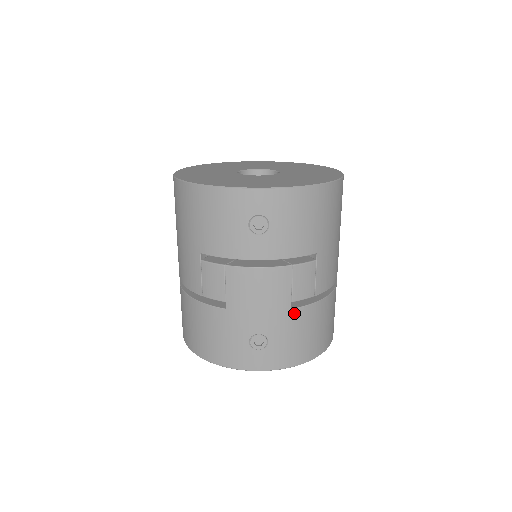
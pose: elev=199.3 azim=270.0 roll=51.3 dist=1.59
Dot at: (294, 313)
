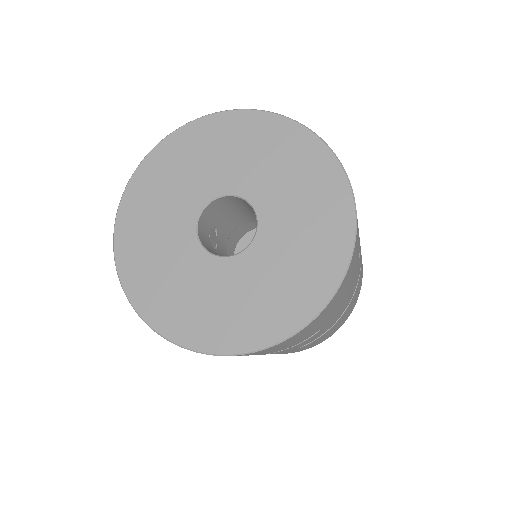
Dot at: occluded
